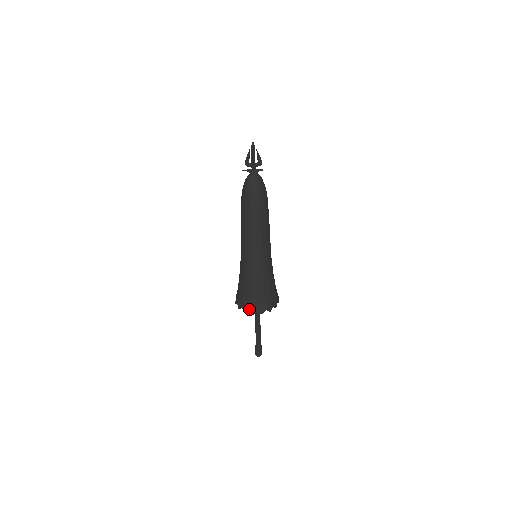
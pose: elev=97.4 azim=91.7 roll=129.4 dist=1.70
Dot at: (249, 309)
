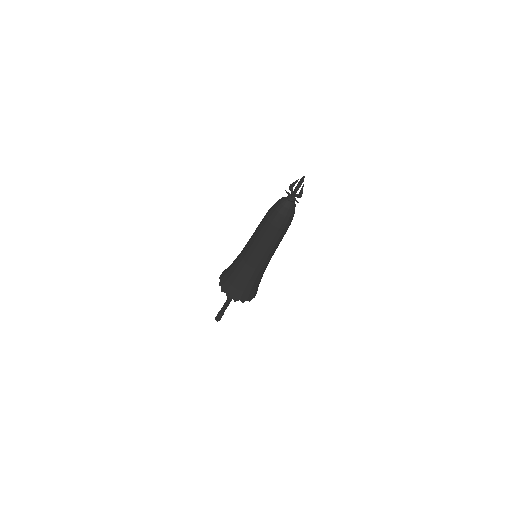
Dot at: (222, 285)
